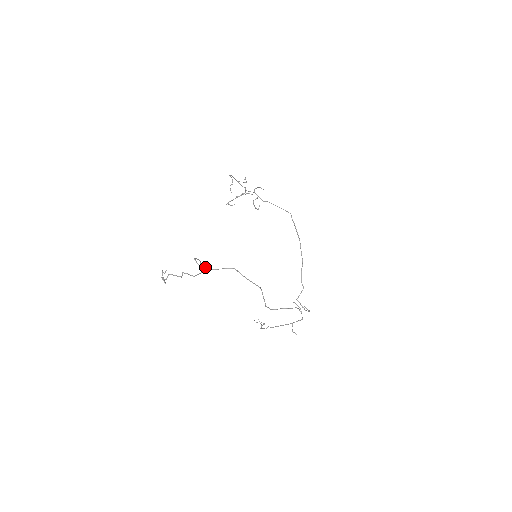
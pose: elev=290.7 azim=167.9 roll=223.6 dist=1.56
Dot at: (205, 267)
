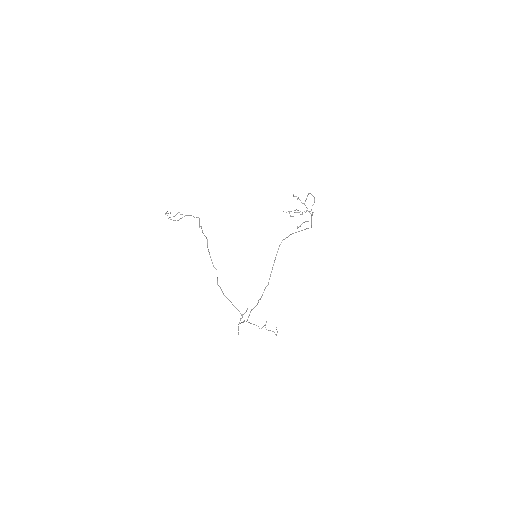
Dot at: occluded
